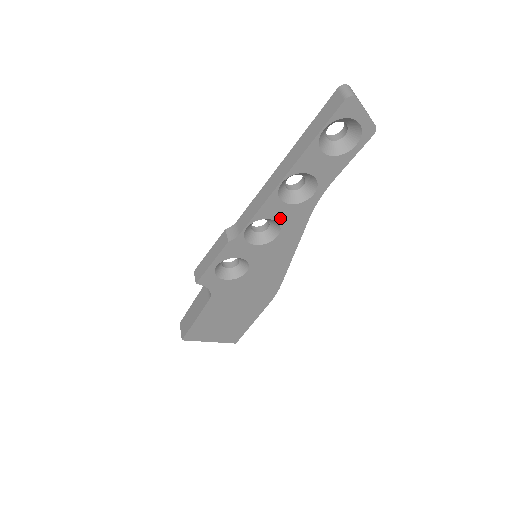
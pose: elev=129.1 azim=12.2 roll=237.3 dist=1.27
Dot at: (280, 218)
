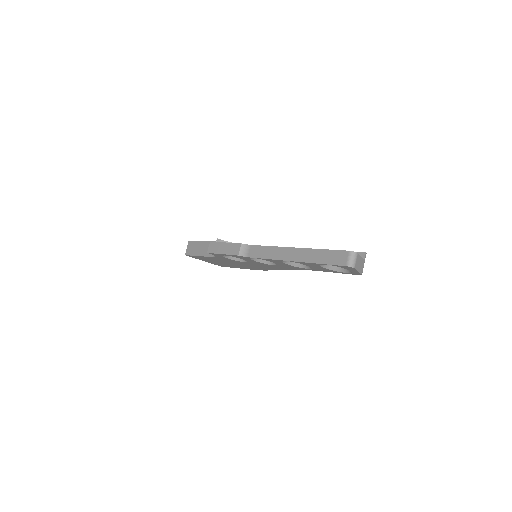
Dot at: (279, 264)
